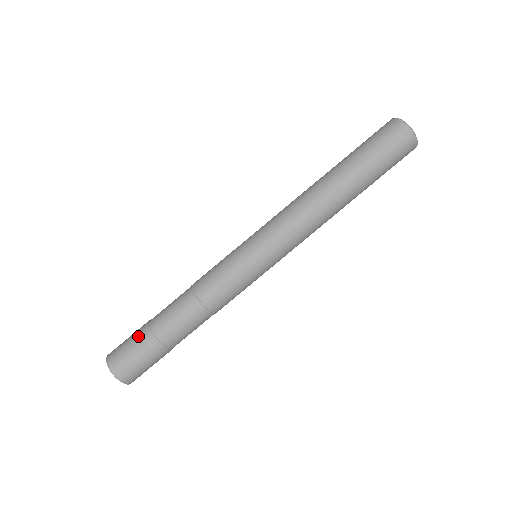
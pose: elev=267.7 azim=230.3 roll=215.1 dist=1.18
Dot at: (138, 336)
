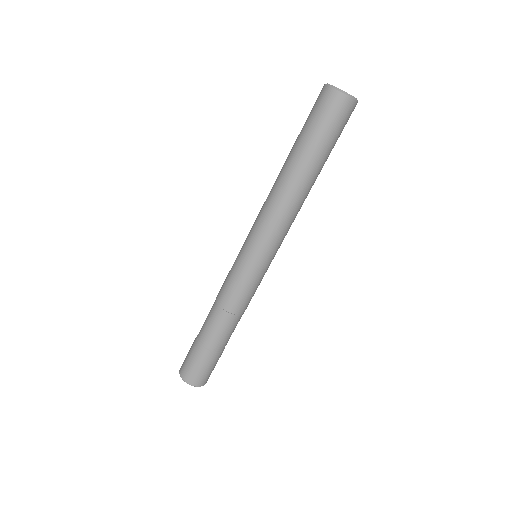
Dot at: (198, 356)
